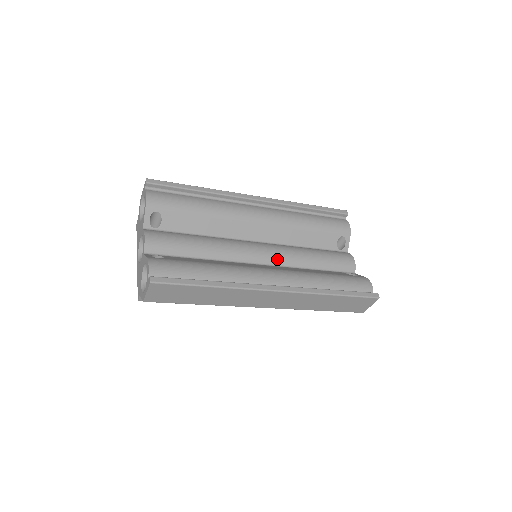
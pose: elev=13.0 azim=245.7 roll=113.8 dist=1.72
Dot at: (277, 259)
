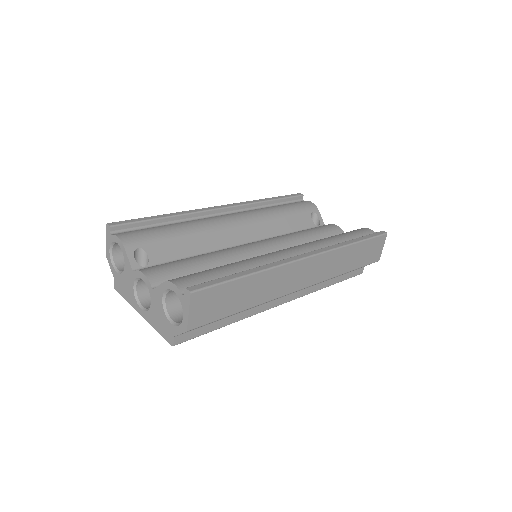
Dot at: (278, 247)
